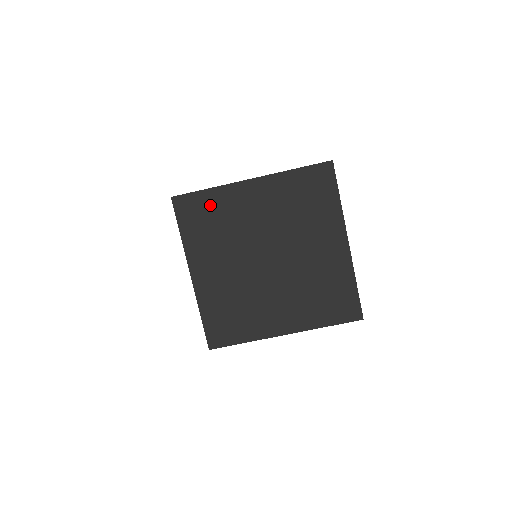
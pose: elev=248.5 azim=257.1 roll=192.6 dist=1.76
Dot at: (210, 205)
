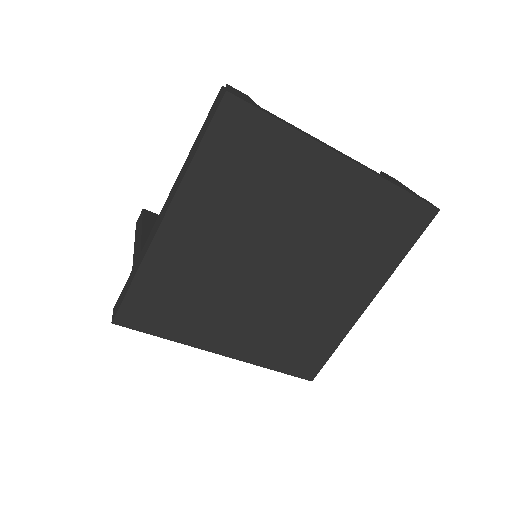
Dot at: (157, 288)
